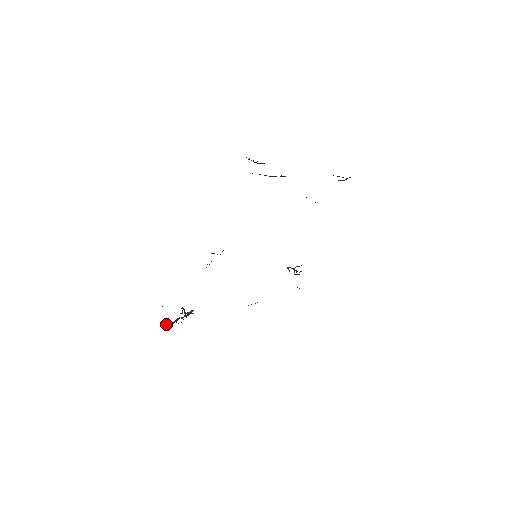
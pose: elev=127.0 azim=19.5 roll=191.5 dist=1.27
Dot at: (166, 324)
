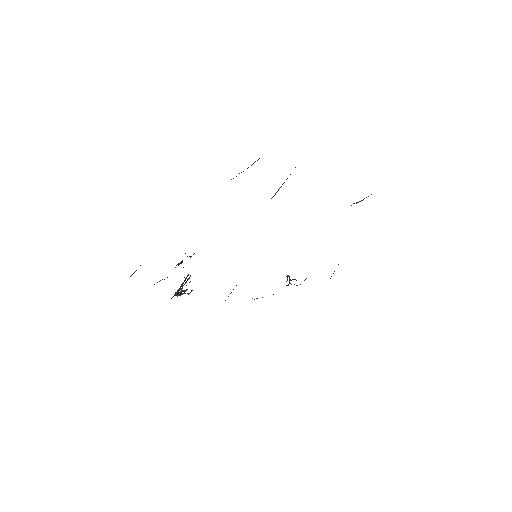
Dot at: occluded
